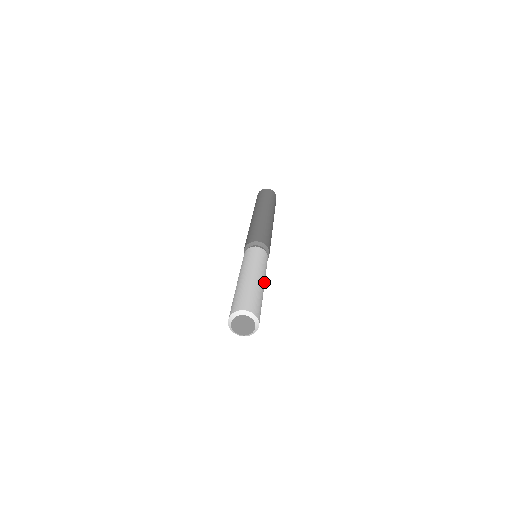
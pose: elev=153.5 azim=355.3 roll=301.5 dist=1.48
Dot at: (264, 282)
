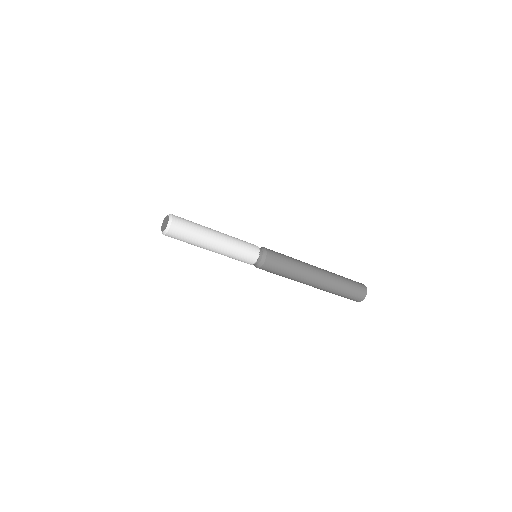
Dot at: (222, 234)
